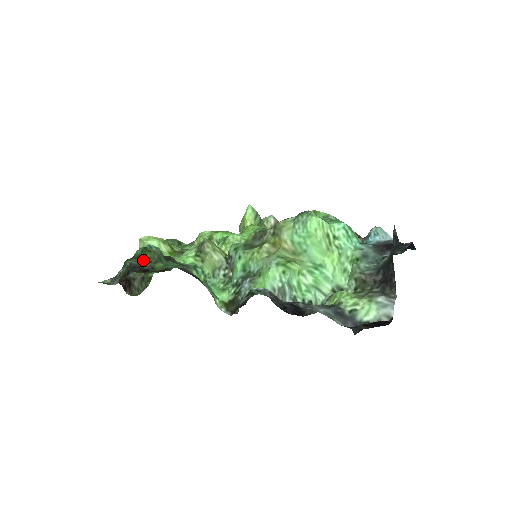
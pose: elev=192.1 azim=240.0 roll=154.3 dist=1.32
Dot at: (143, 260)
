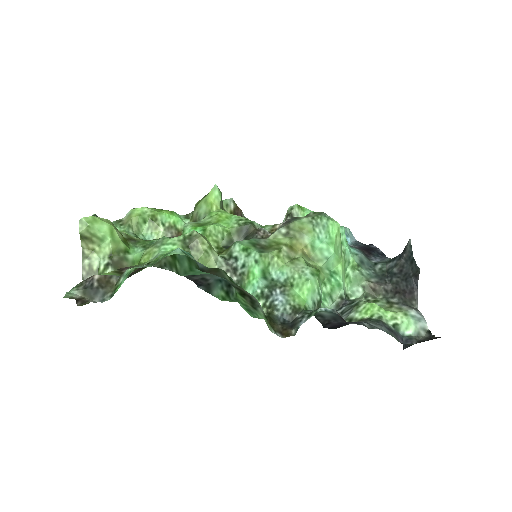
Dot at: (145, 265)
